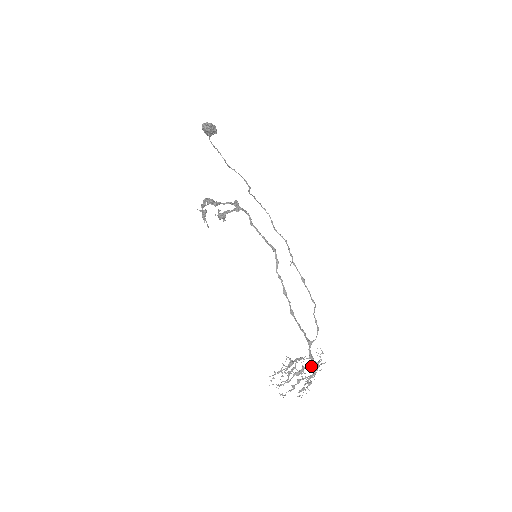
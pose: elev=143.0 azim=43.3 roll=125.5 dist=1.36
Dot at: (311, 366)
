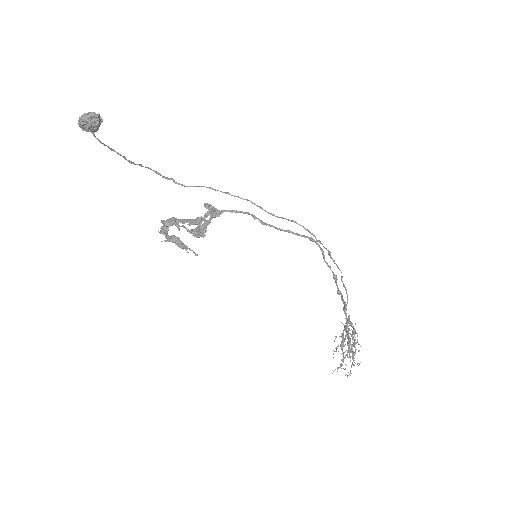
Dot at: occluded
